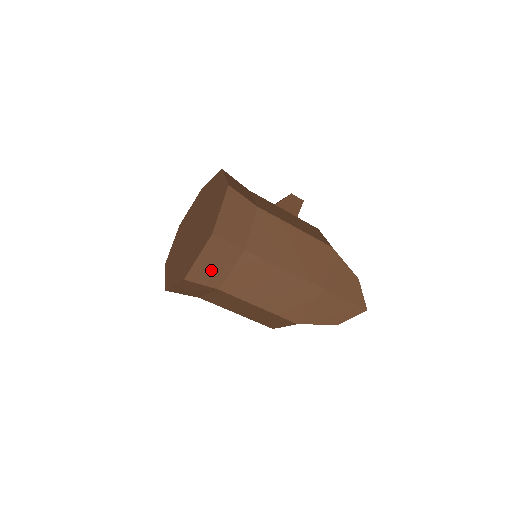
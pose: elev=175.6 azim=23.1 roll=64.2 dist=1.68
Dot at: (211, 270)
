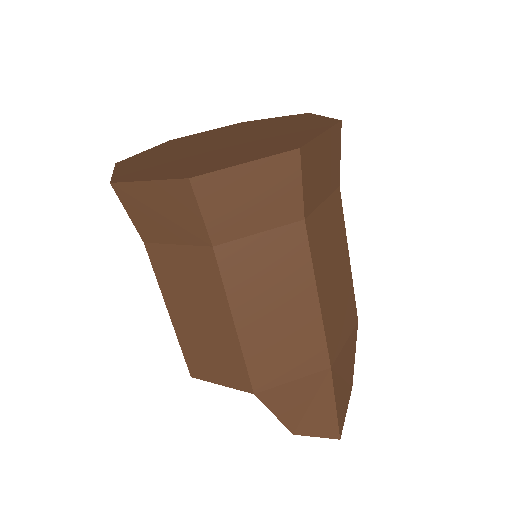
Dot at: (237, 204)
